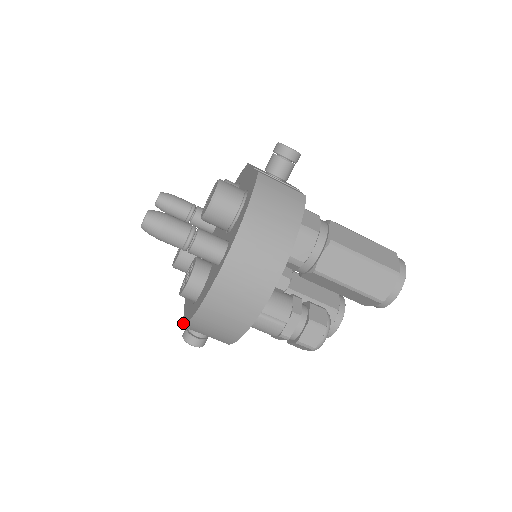
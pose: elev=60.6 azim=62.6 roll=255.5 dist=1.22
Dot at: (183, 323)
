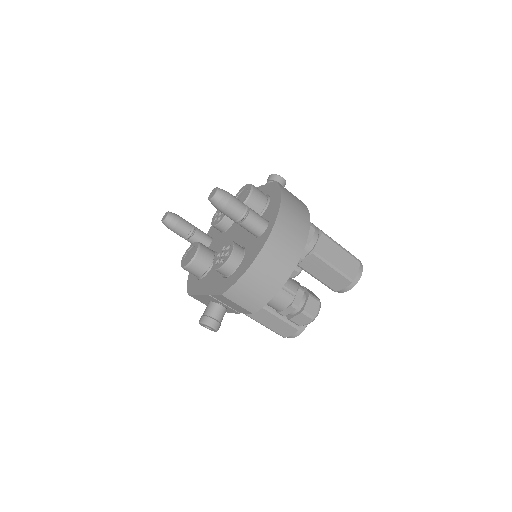
Dot at: (221, 293)
